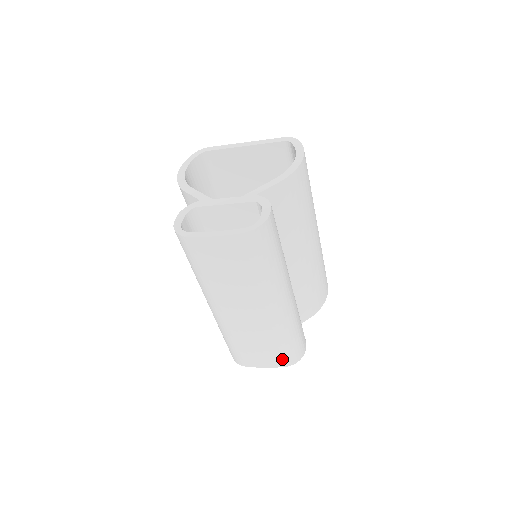
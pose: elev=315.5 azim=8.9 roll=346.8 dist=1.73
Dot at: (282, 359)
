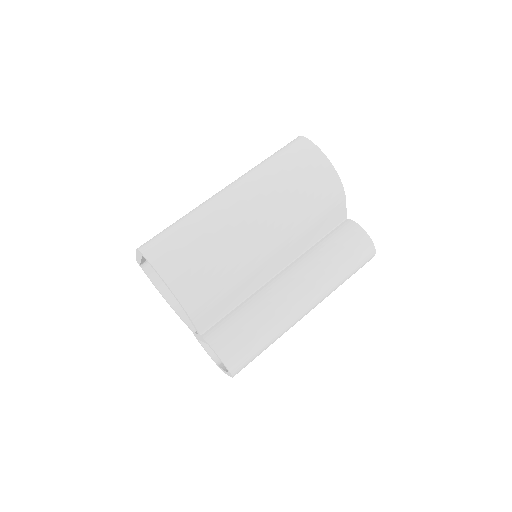
Dot at: occluded
